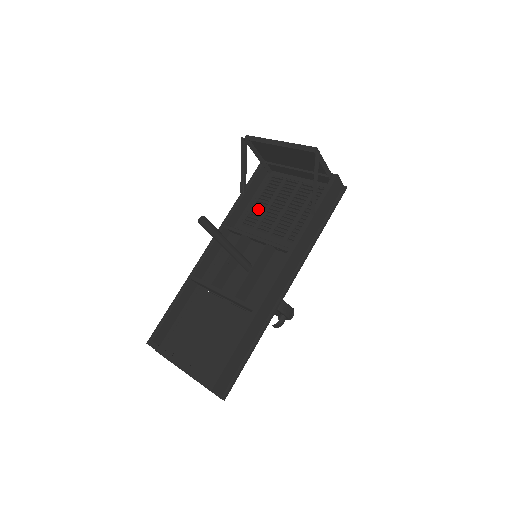
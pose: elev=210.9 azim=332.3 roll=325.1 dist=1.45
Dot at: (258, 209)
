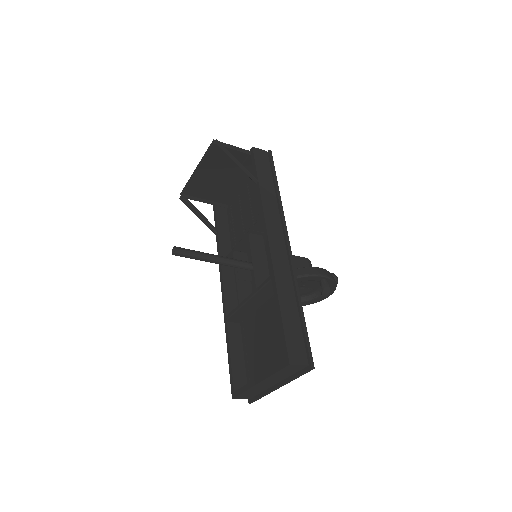
Dot at: (238, 234)
